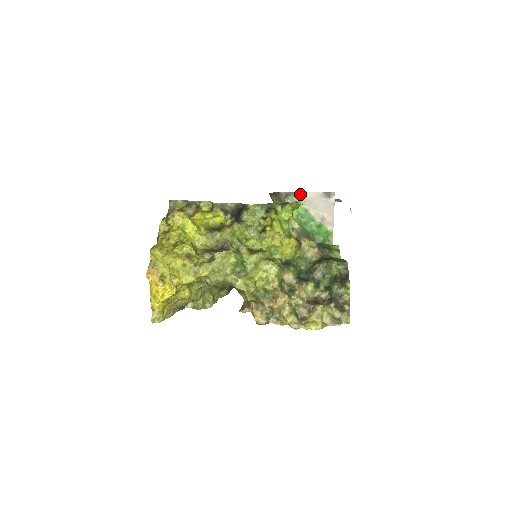
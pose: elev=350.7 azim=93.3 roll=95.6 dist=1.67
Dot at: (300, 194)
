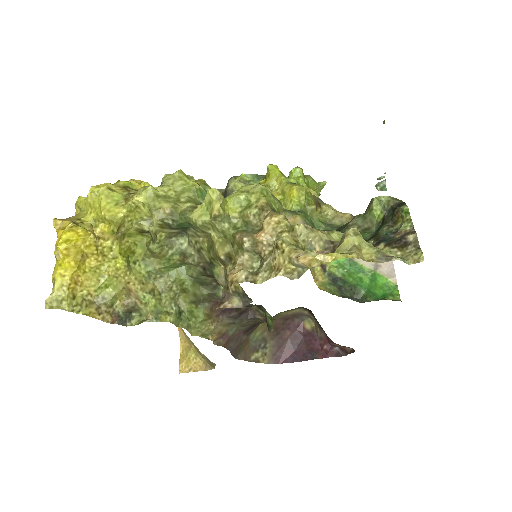
Dot at: occluded
